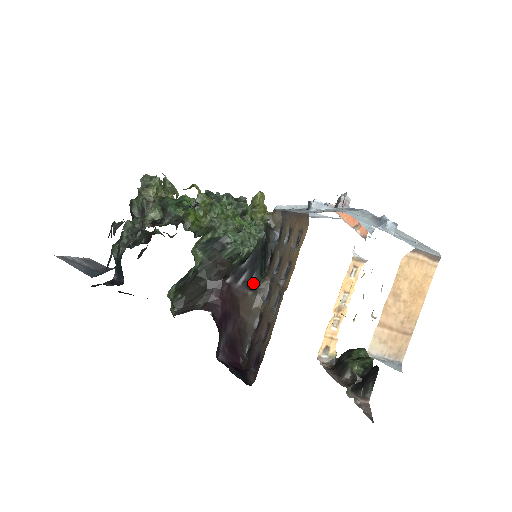
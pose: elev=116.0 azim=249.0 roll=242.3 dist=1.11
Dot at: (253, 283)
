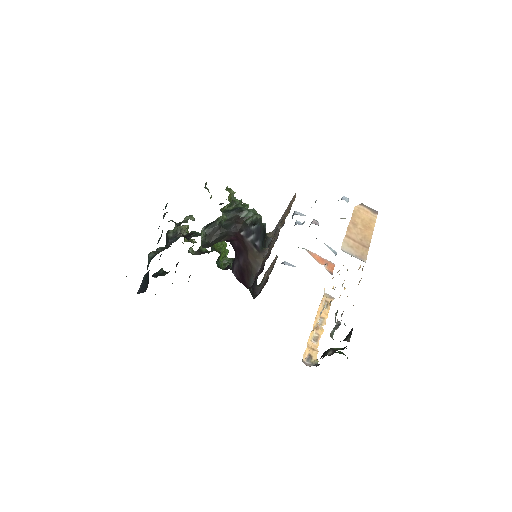
Dot at: (257, 246)
